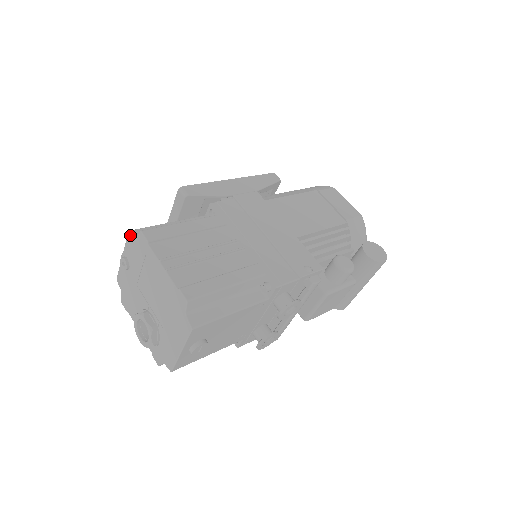
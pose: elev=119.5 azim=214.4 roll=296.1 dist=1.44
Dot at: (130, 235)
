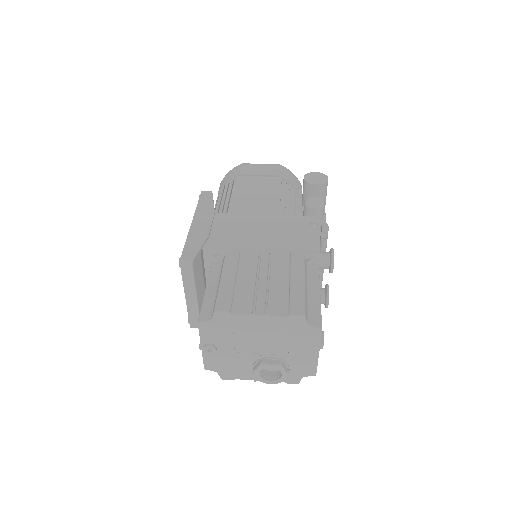
Dot at: (202, 324)
